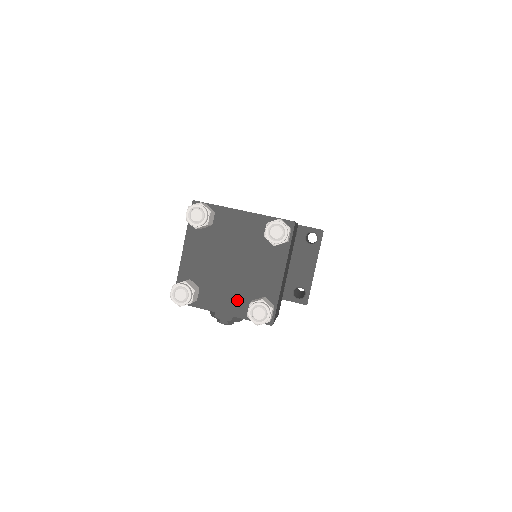
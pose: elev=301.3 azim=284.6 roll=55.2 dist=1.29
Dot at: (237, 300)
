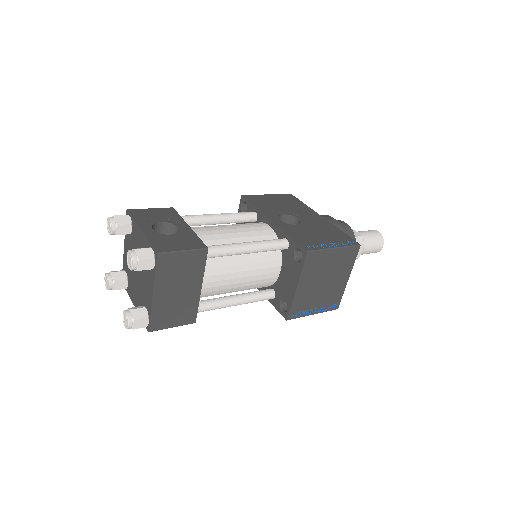
Dot at: (138, 300)
